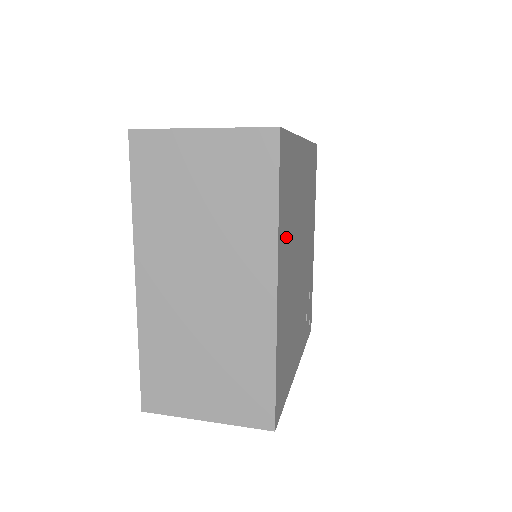
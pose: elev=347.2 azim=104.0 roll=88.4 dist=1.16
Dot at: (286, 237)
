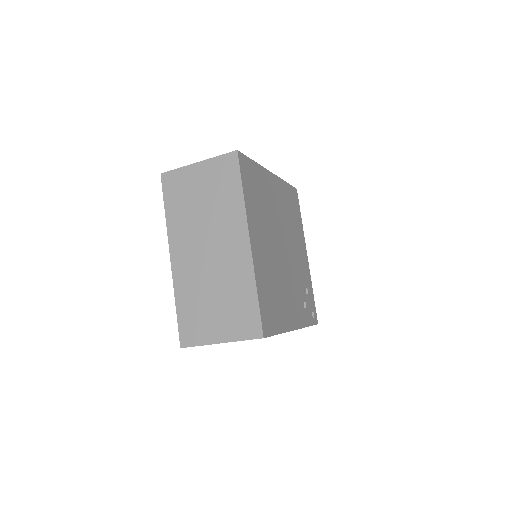
Dot at: (257, 218)
